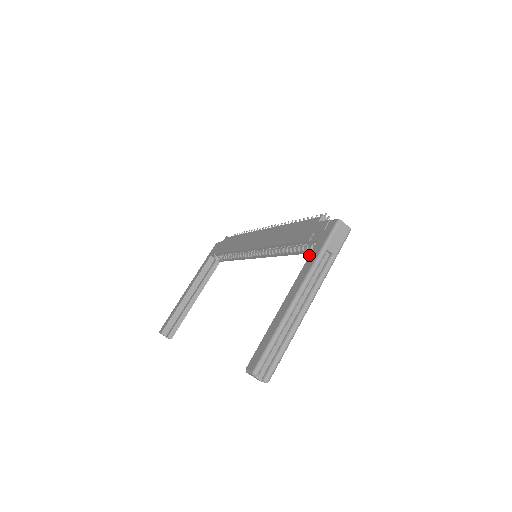
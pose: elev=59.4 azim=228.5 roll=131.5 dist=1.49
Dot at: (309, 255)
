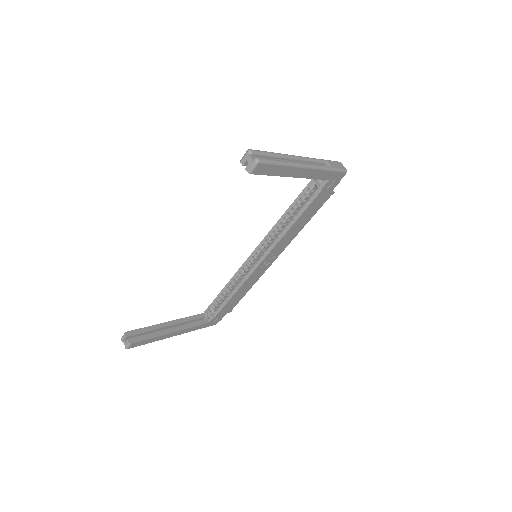
Dot at: occluded
